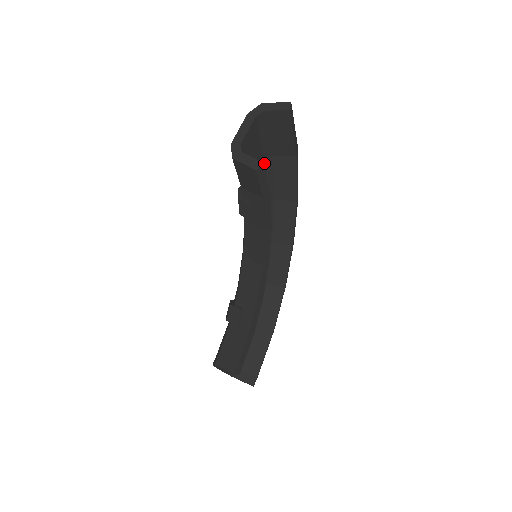
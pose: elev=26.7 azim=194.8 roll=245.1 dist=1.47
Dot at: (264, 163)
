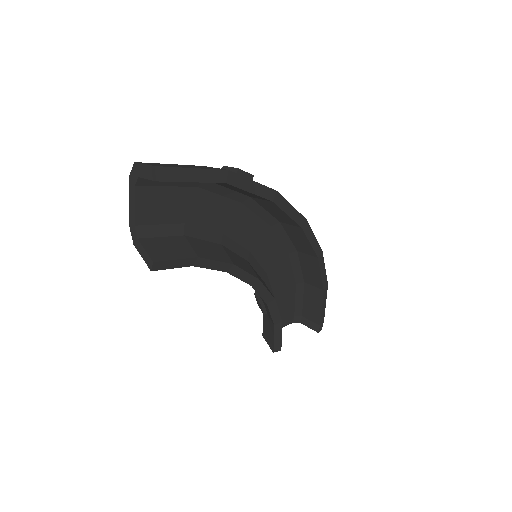
Dot at: (200, 190)
